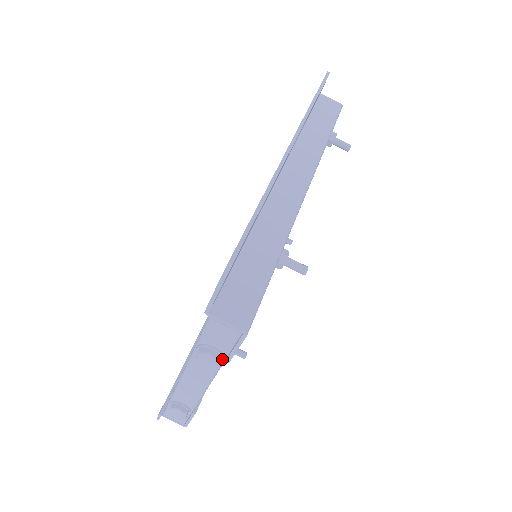
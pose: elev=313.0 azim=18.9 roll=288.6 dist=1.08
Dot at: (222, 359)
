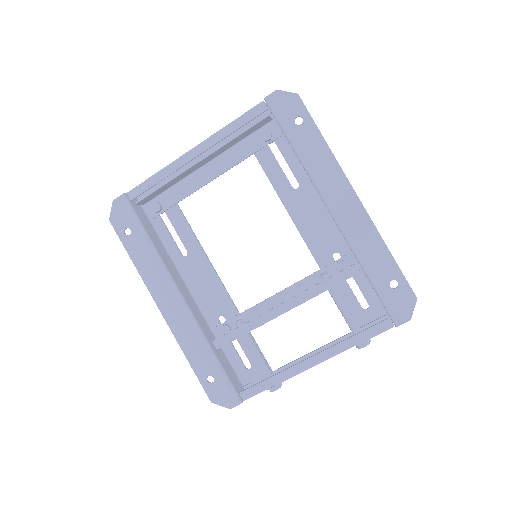
Dot at: occluded
